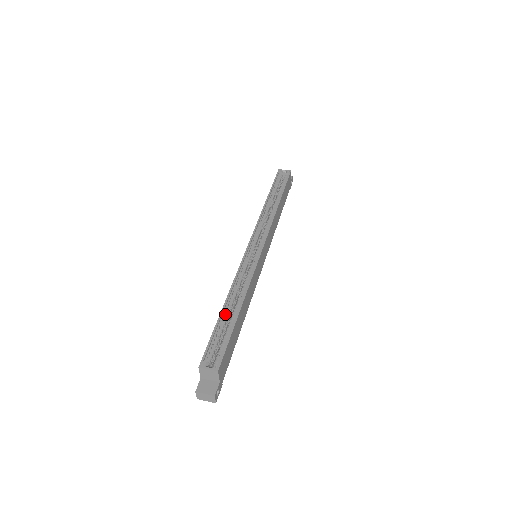
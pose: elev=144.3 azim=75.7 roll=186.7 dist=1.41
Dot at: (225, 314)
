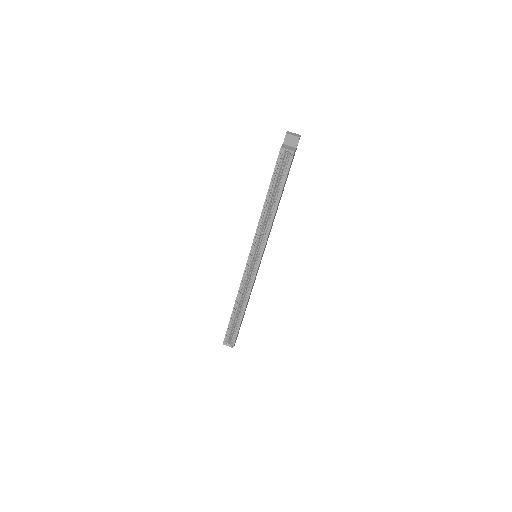
Dot at: (234, 314)
